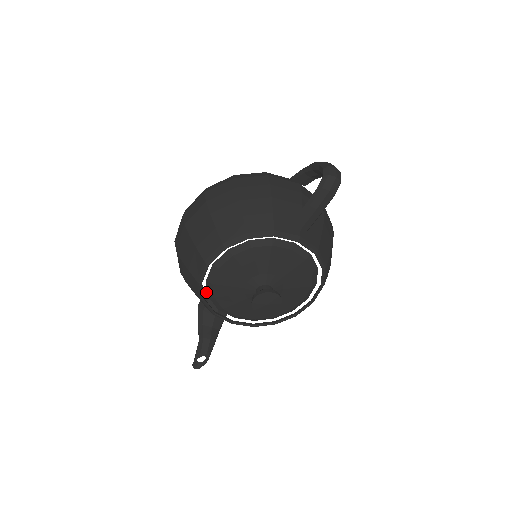
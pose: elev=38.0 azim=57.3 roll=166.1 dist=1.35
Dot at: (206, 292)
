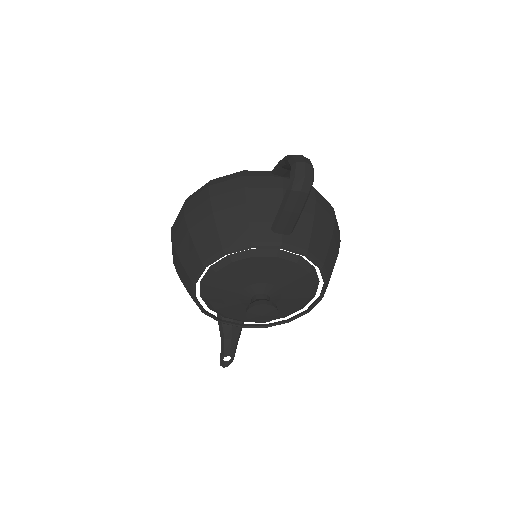
Dot at: occluded
